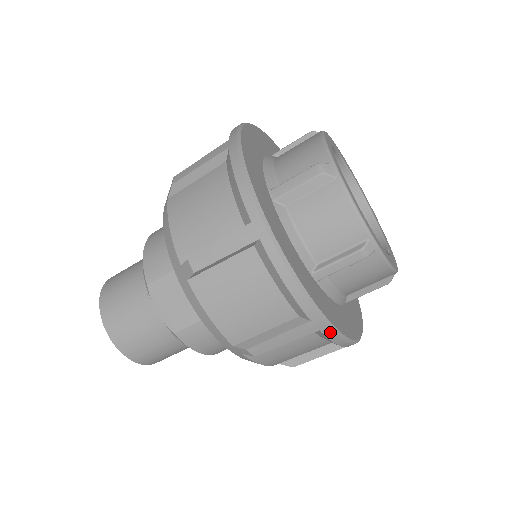
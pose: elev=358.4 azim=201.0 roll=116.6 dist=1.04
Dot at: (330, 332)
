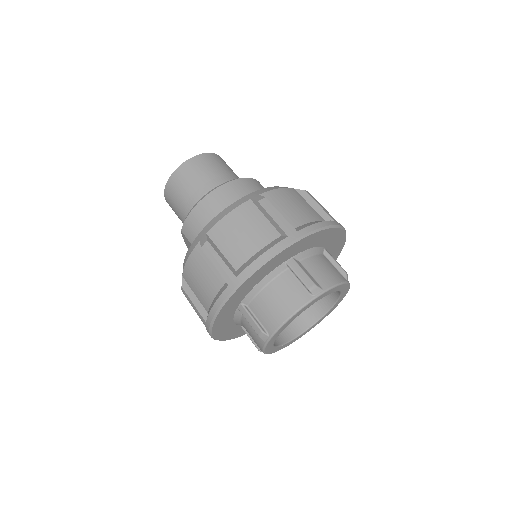
Dot at: occluded
